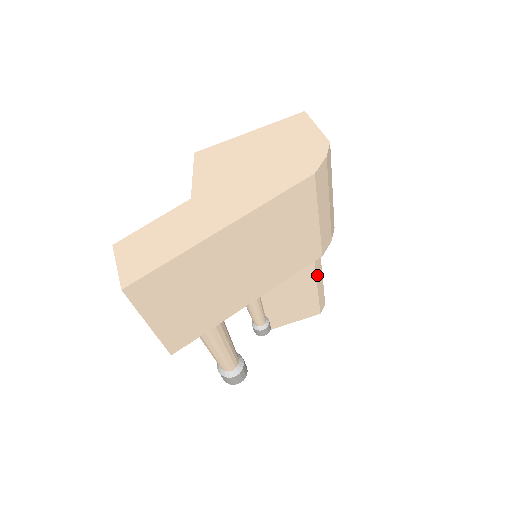
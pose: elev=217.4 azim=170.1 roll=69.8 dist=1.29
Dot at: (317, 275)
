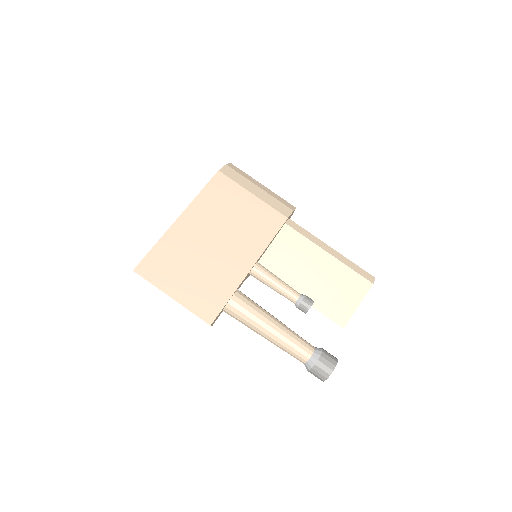
Dot at: (323, 248)
